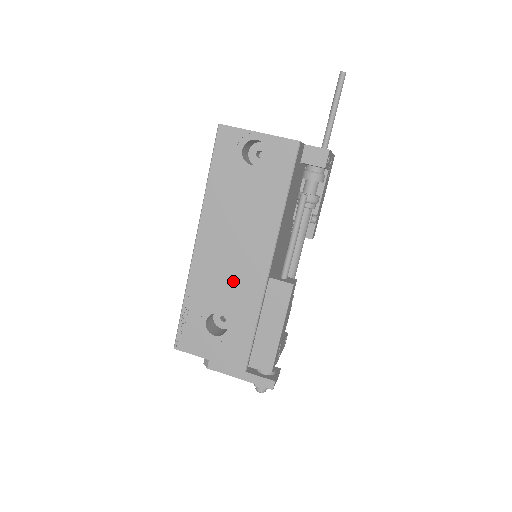
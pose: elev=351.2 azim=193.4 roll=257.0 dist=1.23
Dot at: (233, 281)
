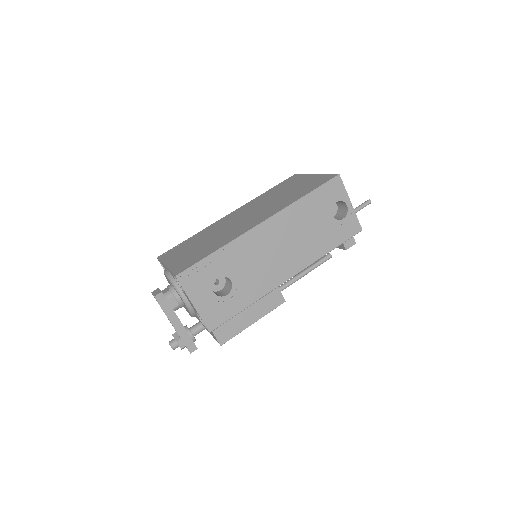
Dot at: (260, 269)
